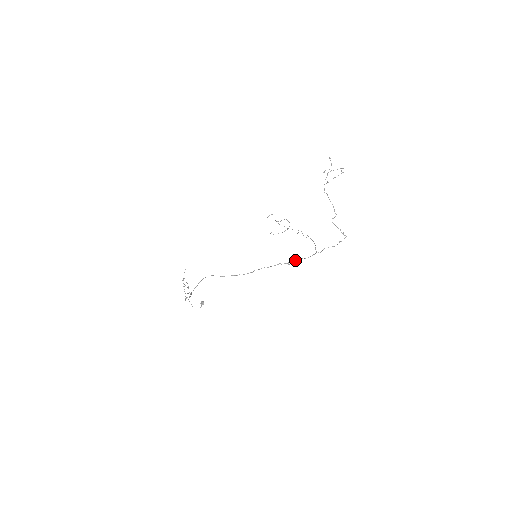
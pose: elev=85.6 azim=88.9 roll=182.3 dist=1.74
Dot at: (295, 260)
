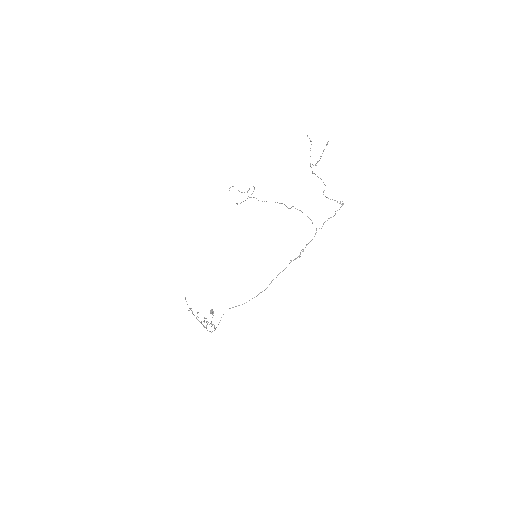
Dot at: (303, 249)
